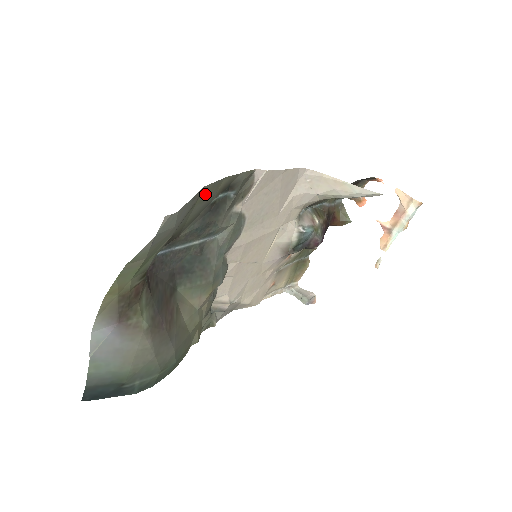
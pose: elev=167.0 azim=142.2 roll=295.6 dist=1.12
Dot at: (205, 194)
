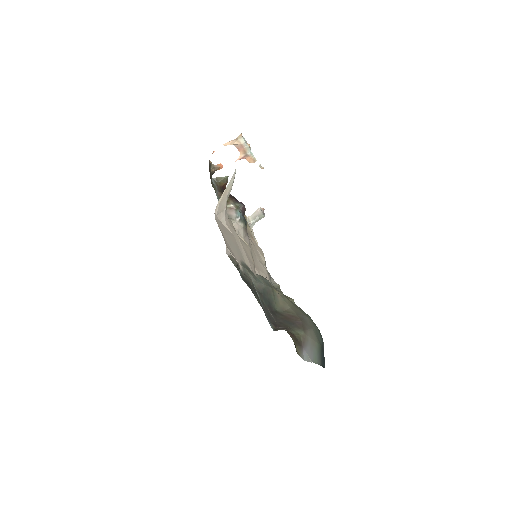
Dot at: occluded
